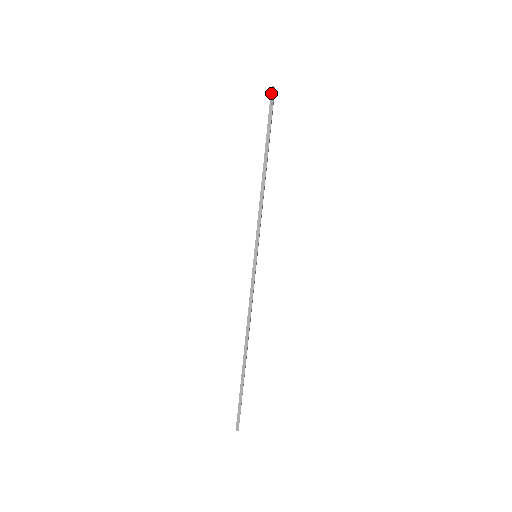
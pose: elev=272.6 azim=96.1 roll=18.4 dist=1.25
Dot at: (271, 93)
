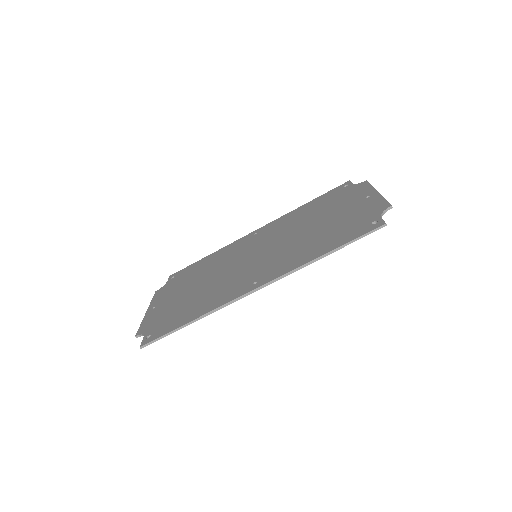
Dot at: (387, 208)
